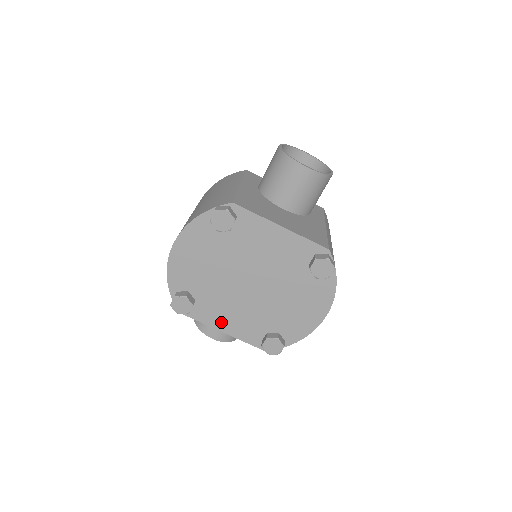
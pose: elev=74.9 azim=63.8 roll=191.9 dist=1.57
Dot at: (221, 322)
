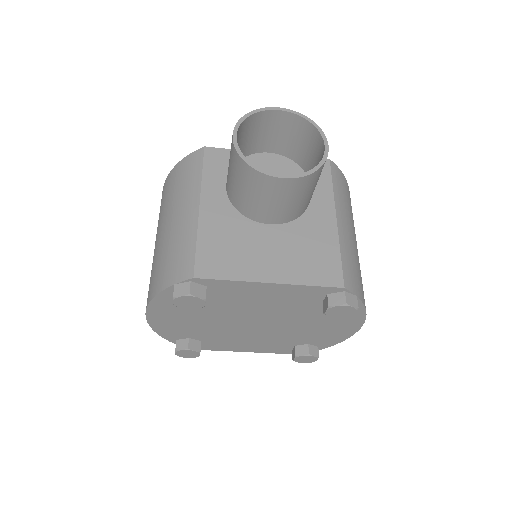
Dot at: (239, 347)
